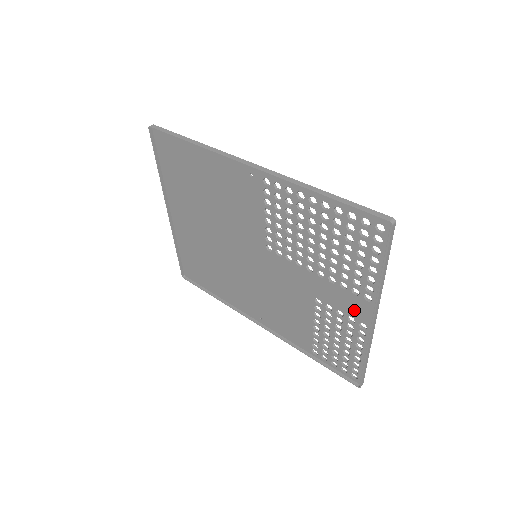
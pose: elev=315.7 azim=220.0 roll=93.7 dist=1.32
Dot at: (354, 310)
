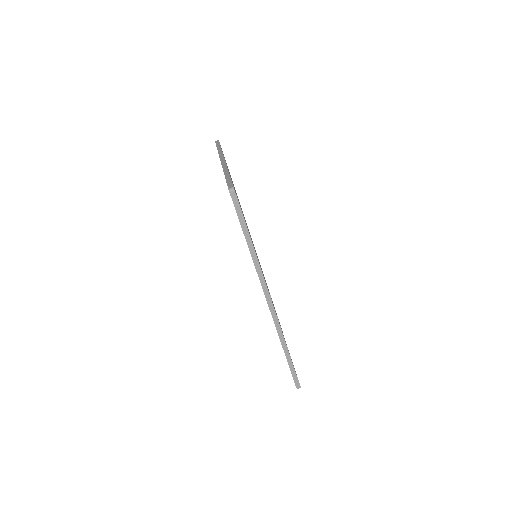
Dot at: occluded
